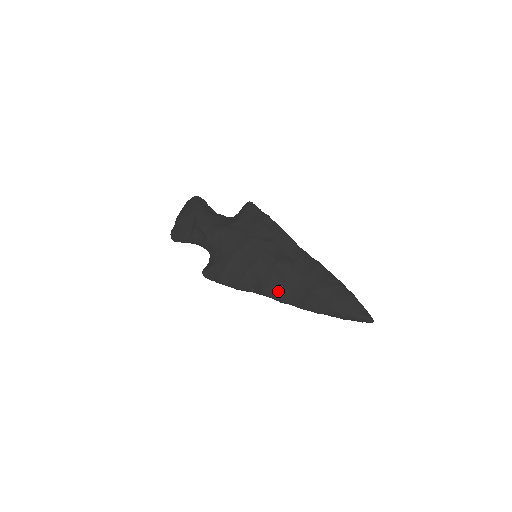
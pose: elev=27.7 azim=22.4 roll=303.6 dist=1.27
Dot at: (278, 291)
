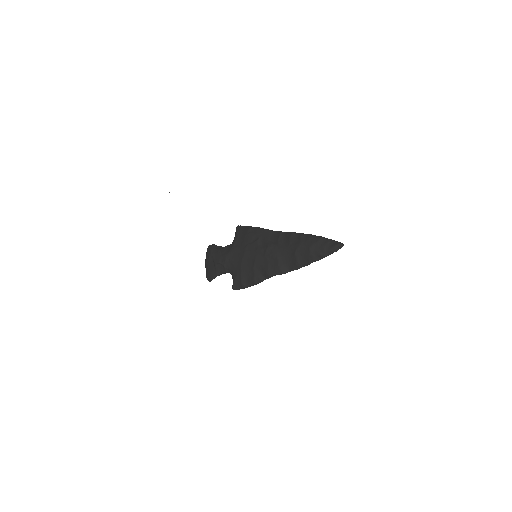
Dot at: (277, 268)
